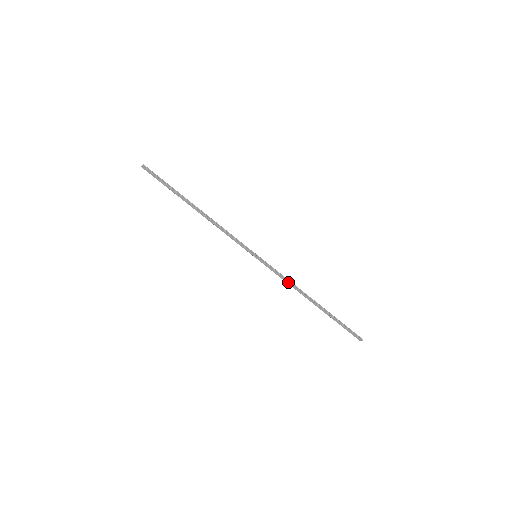
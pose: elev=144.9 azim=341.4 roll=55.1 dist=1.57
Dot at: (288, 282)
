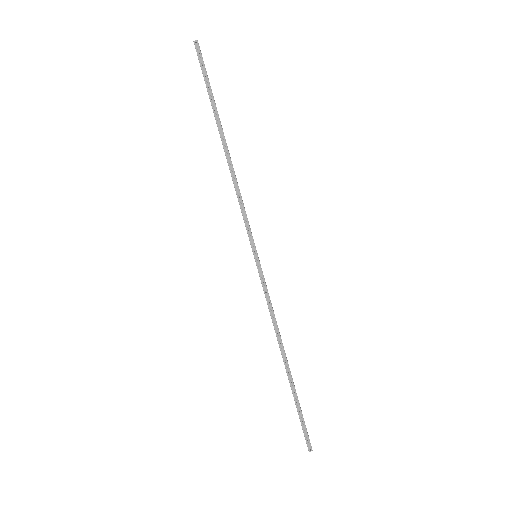
Dot at: (273, 316)
